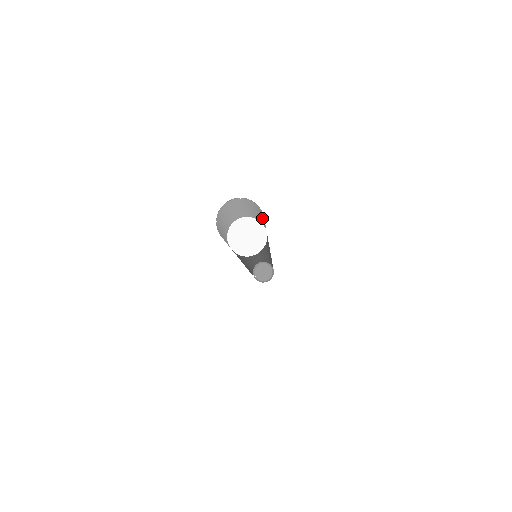
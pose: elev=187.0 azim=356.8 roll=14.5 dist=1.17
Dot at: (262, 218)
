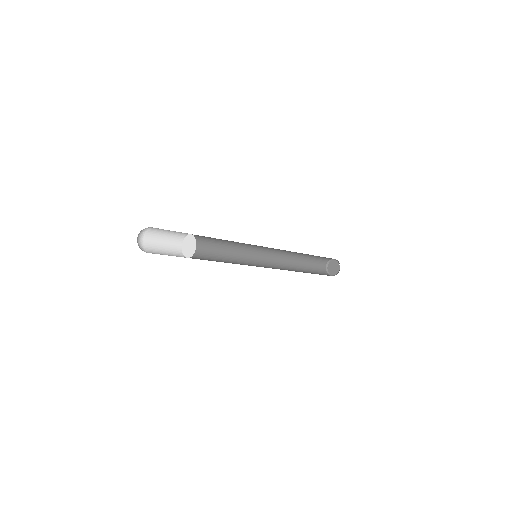
Dot at: occluded
